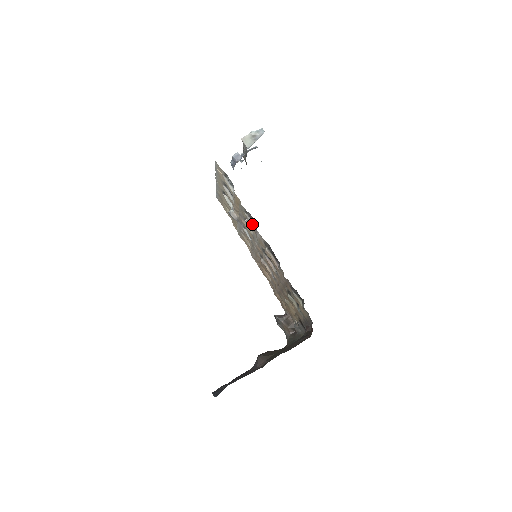
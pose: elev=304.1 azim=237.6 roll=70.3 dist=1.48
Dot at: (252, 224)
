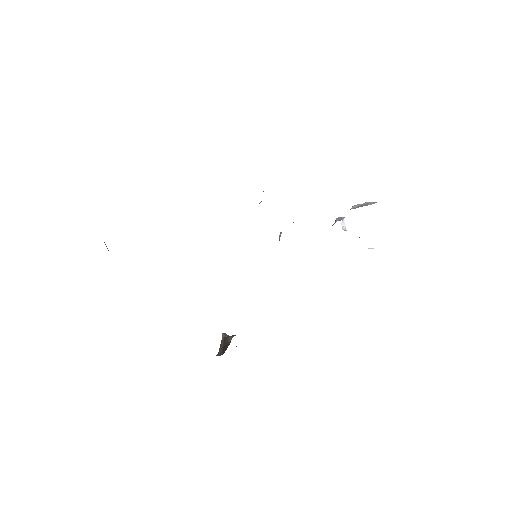
Dot at: (260, 202)
